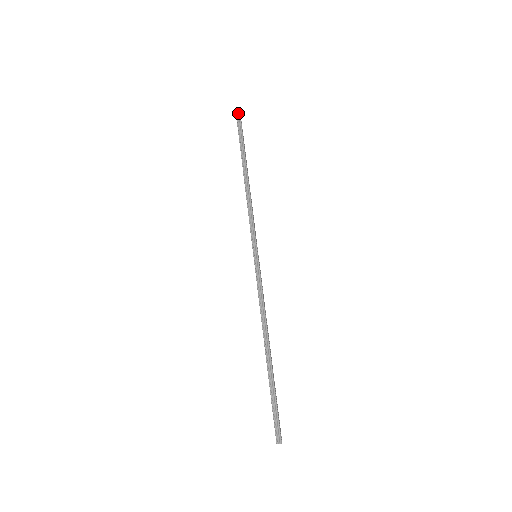
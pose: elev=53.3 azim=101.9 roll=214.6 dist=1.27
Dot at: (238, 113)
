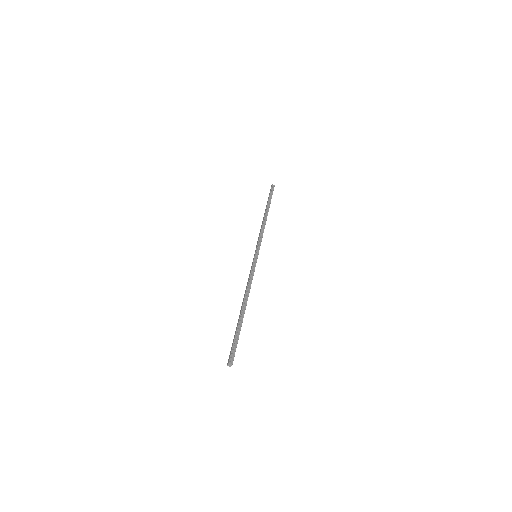
Dot at: (273, 186)
